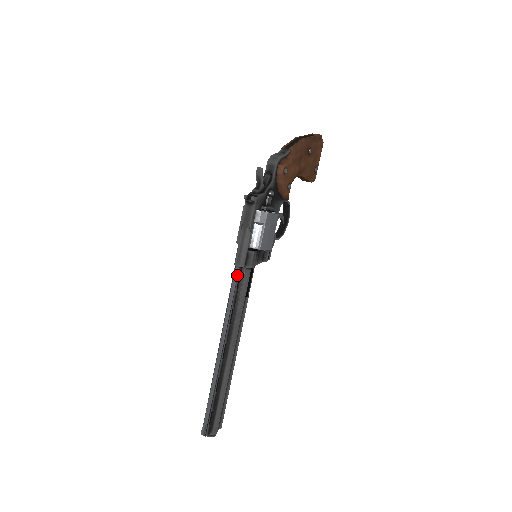
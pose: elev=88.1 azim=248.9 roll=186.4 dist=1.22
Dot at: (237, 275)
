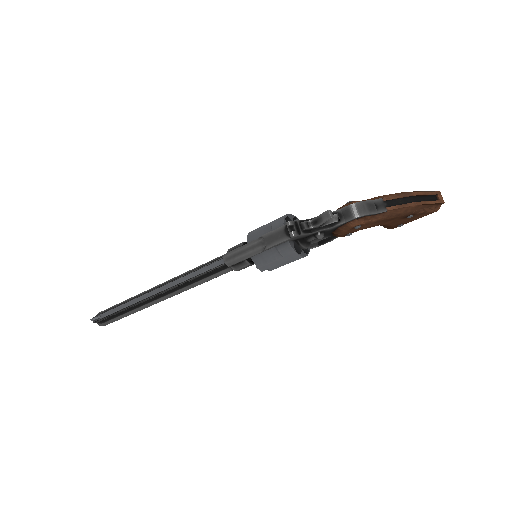
Dot at: (217, 266)
